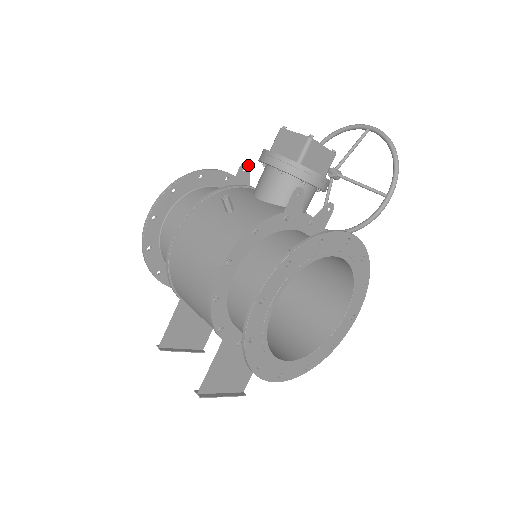
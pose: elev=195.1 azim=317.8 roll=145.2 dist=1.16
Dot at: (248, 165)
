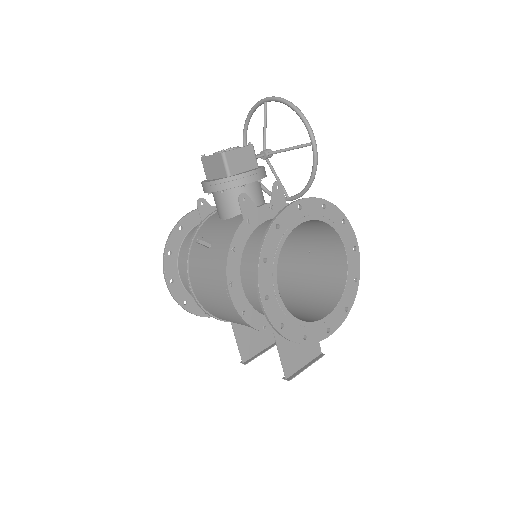
Dot at: (202, 199)
